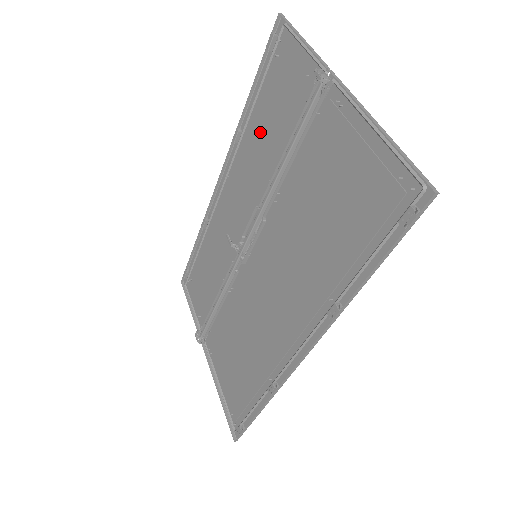
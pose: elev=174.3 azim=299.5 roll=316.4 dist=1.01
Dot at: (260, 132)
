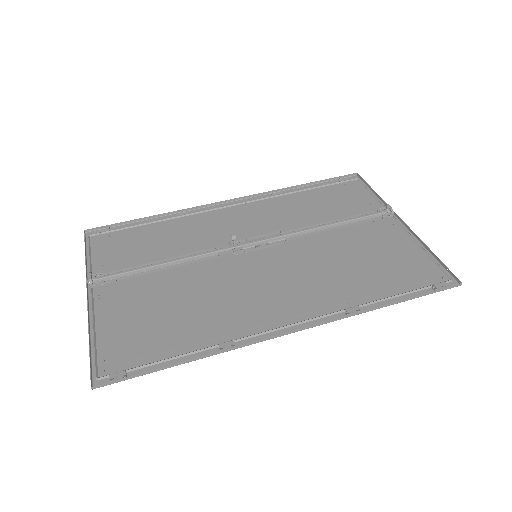
Dot at: (305, 203)
